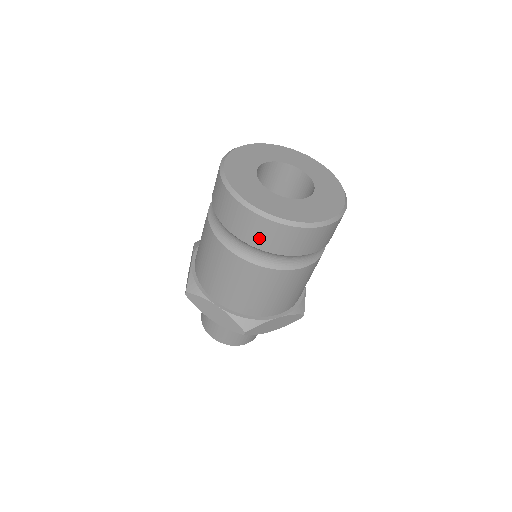
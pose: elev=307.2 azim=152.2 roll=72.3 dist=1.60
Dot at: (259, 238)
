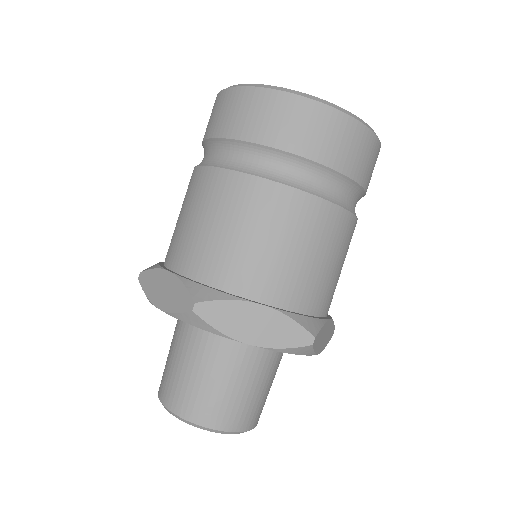
Dot at: (333, 148)
